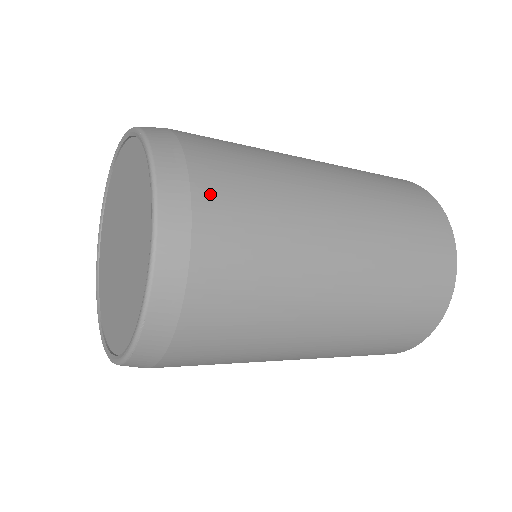
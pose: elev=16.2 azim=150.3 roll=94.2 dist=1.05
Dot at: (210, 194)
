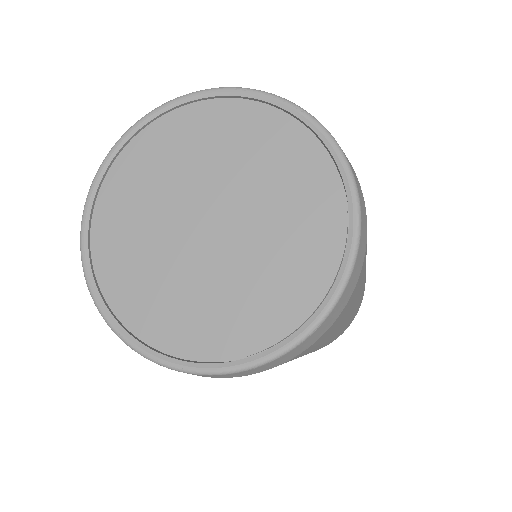
Dot at: occluded
